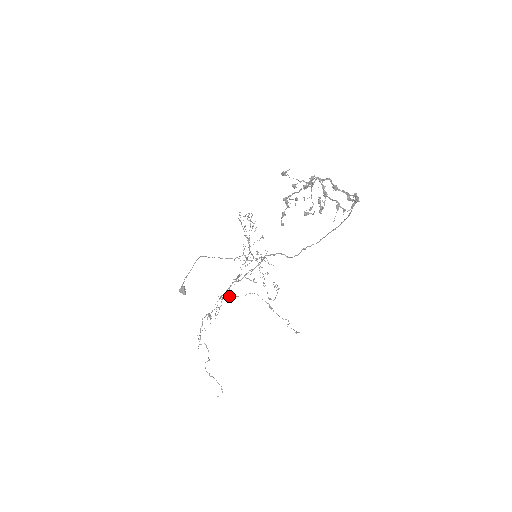
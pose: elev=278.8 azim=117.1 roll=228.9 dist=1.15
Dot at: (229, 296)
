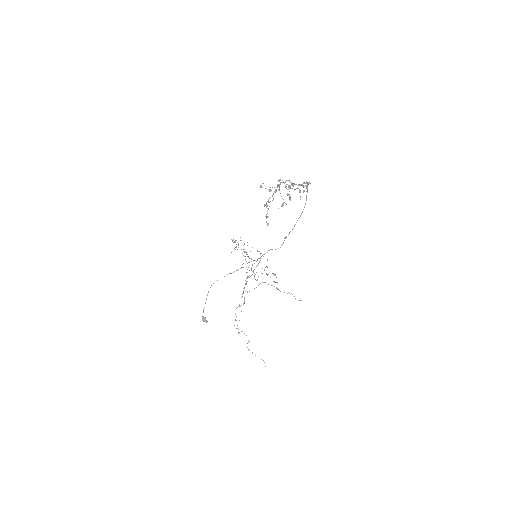
Dot at: (247, 292)
